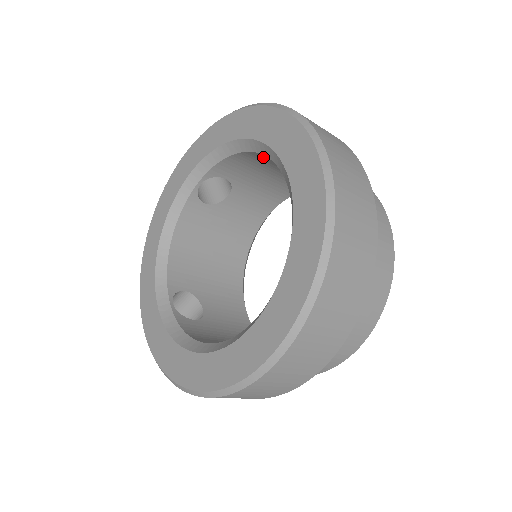
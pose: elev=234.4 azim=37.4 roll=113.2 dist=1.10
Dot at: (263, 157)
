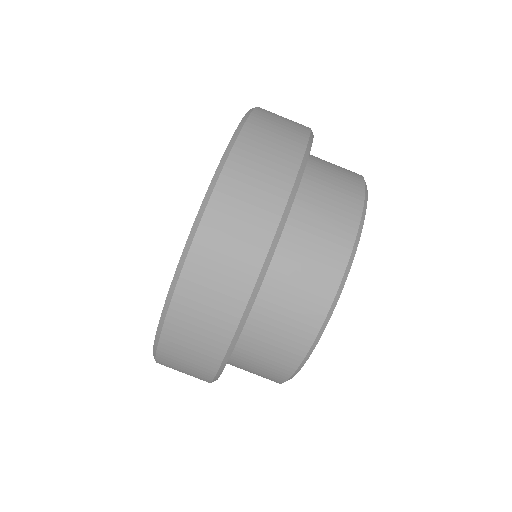
Dot at: occluded
